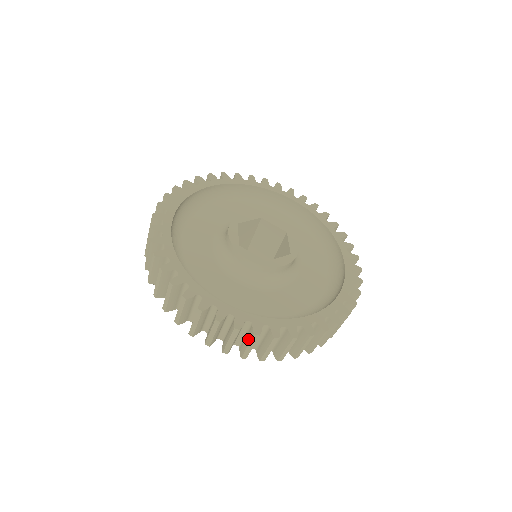
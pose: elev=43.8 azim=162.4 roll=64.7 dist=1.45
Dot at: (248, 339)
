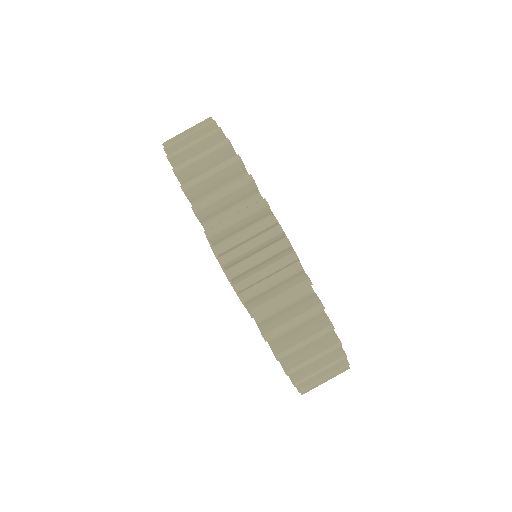
Dot at: (258, 234)
